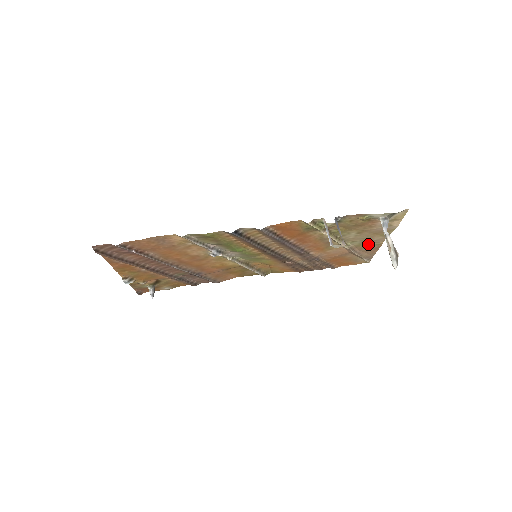
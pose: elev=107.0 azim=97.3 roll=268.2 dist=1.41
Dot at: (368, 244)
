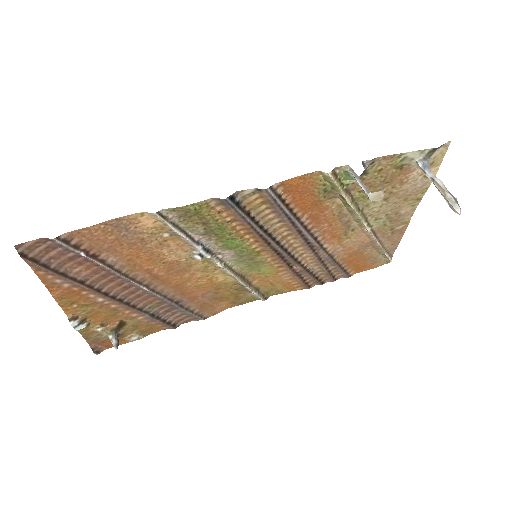
Dot at: (393, 223)
